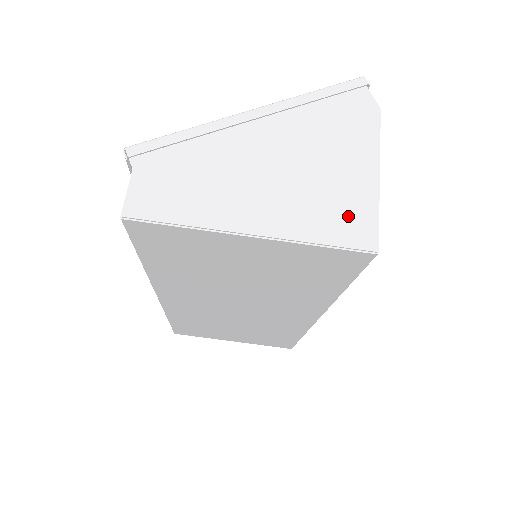
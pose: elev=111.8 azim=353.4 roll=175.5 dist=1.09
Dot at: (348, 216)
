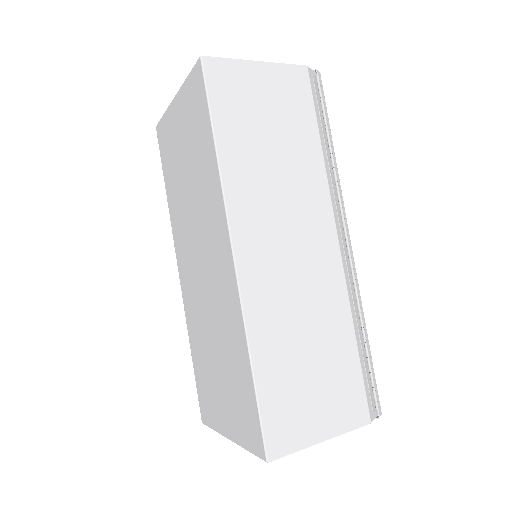
Dot at: occluded
